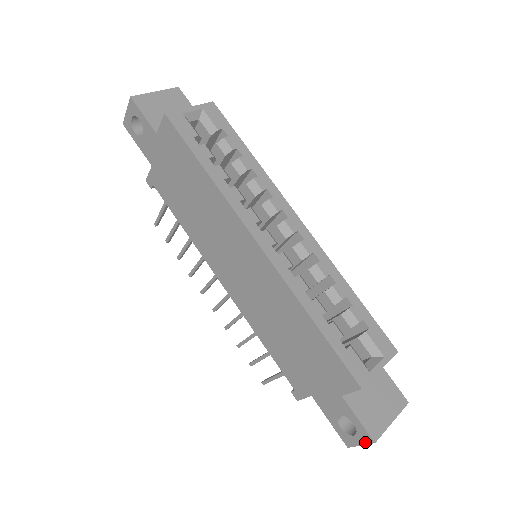
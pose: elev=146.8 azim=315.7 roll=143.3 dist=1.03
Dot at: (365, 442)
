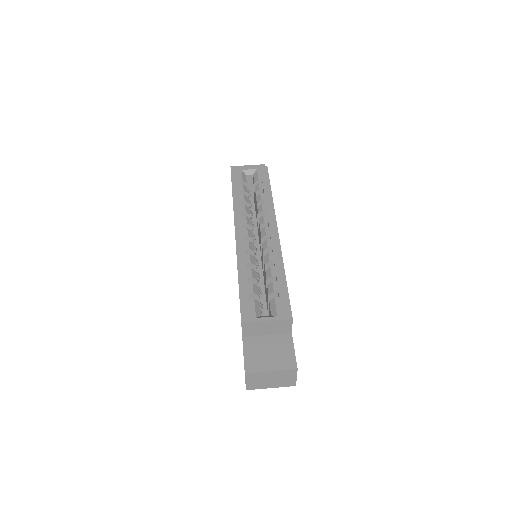
Dot at: (245, 376)
